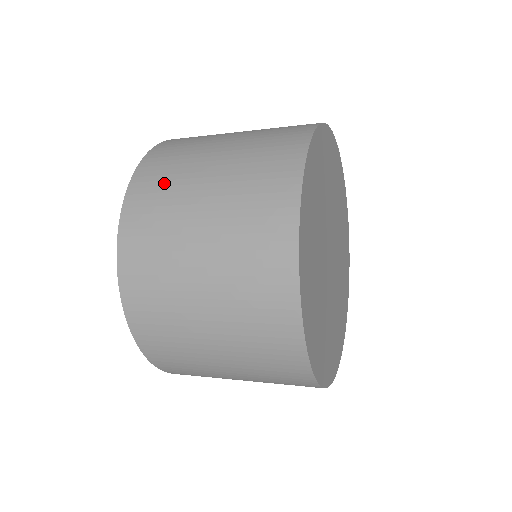
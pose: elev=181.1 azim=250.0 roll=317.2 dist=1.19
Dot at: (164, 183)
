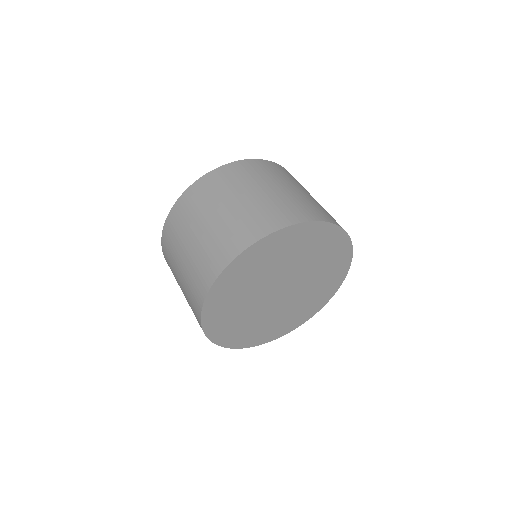
Dot at: (204, 196)
